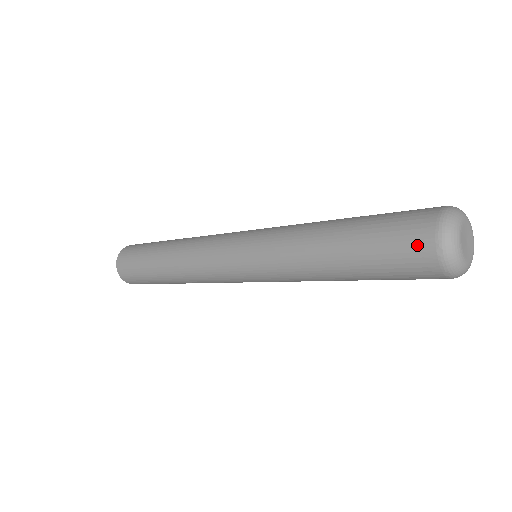
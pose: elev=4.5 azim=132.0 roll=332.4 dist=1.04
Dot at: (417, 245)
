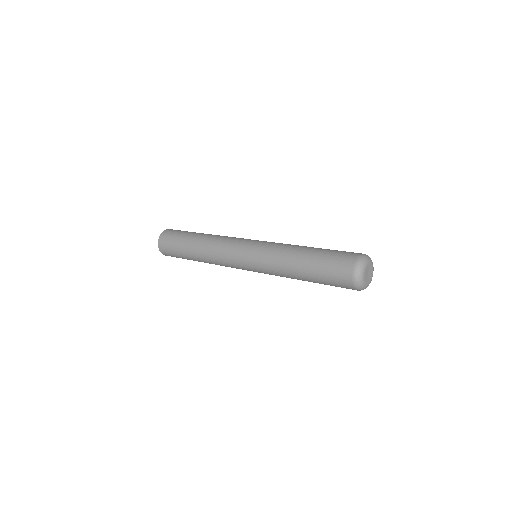
Dot at: (347, 260)
